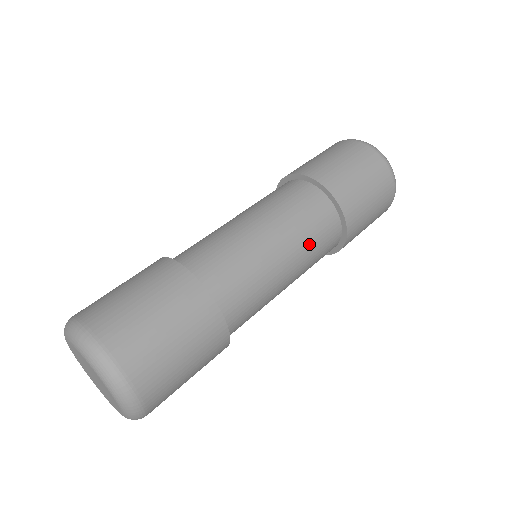
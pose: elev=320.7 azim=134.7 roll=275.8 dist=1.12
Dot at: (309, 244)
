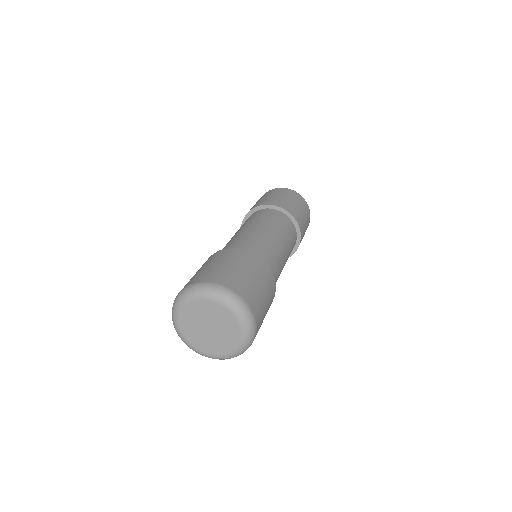
Dot at: (288, 238)
